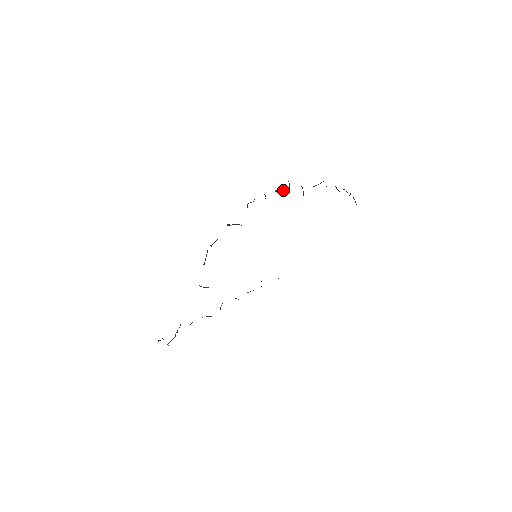
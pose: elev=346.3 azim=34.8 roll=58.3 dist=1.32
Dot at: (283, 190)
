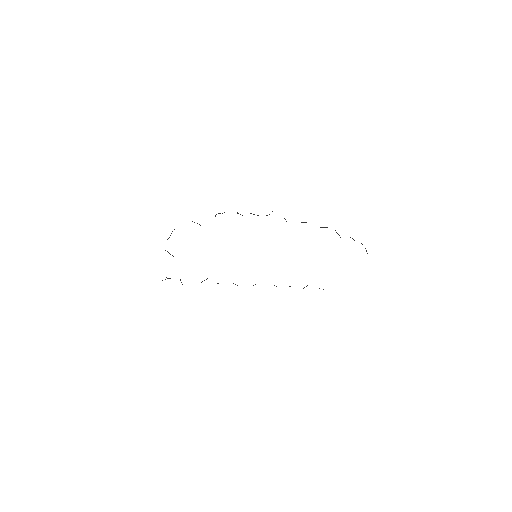
Dot at: occluded
